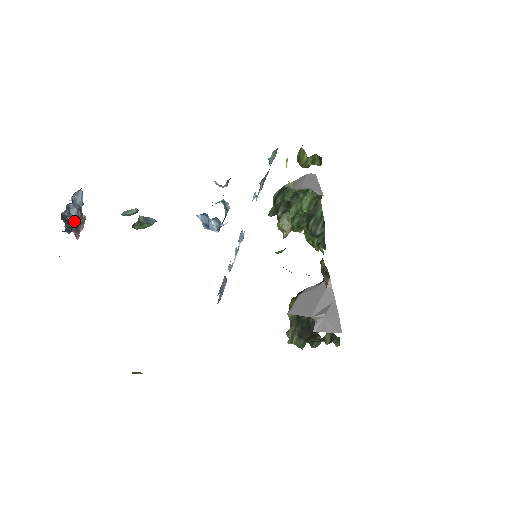
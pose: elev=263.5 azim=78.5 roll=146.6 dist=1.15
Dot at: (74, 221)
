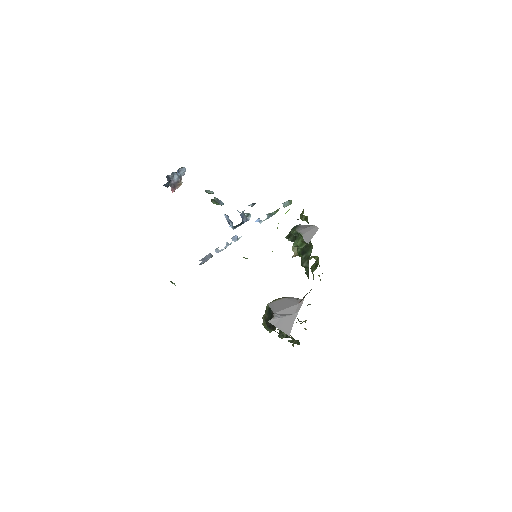
Dot at: (174, 182)
